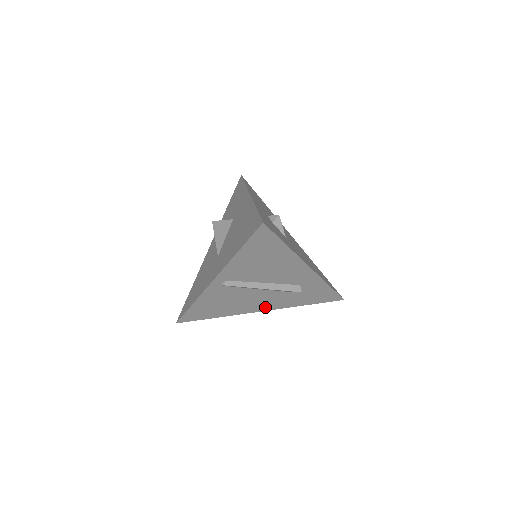
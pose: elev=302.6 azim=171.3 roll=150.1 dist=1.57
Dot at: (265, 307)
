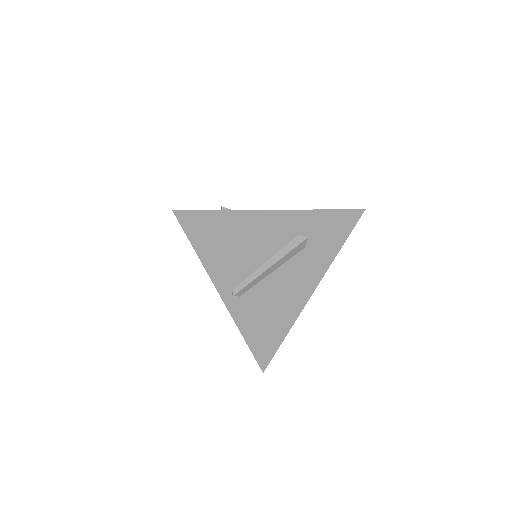
Dot at: (309, 285)
